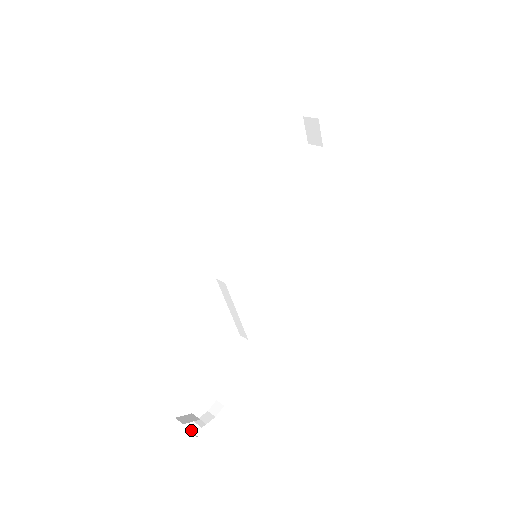
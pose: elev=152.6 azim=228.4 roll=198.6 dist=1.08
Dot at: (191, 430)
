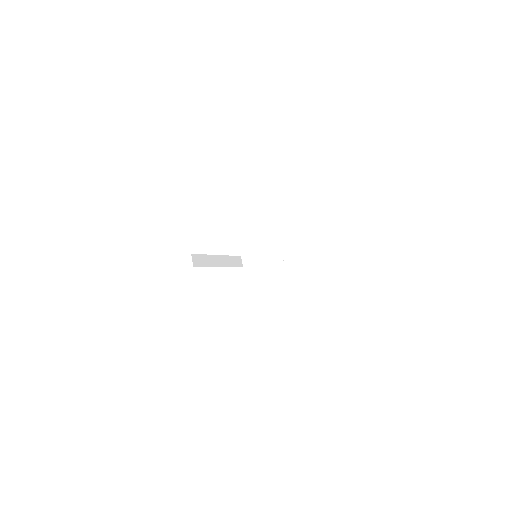
Dot at: occluded
